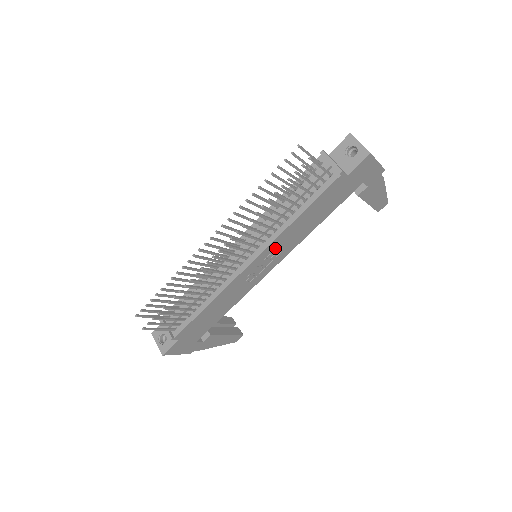
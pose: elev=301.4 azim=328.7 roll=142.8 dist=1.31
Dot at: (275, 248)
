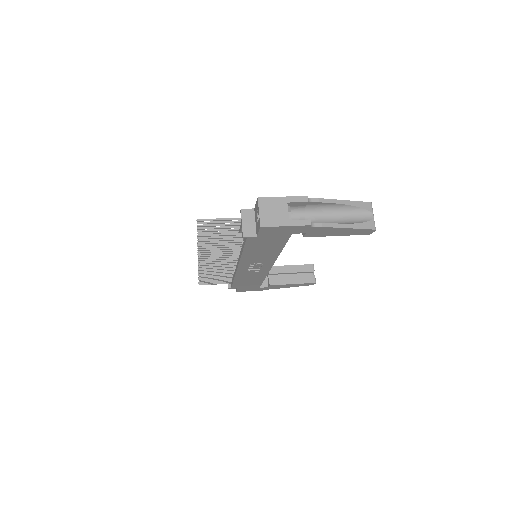
Dot at: (250, 262)
